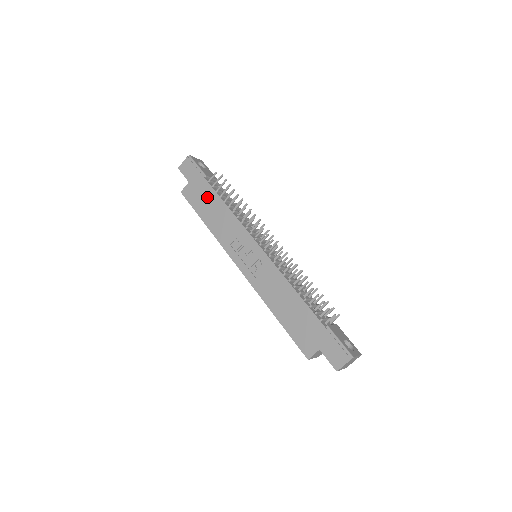
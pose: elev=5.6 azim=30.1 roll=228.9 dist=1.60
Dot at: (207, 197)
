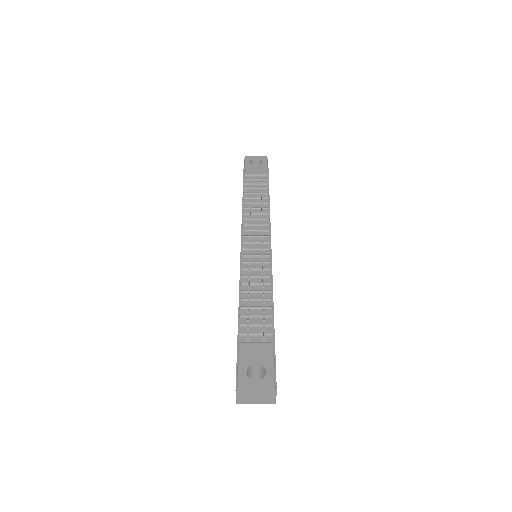
Dot at: occluded
